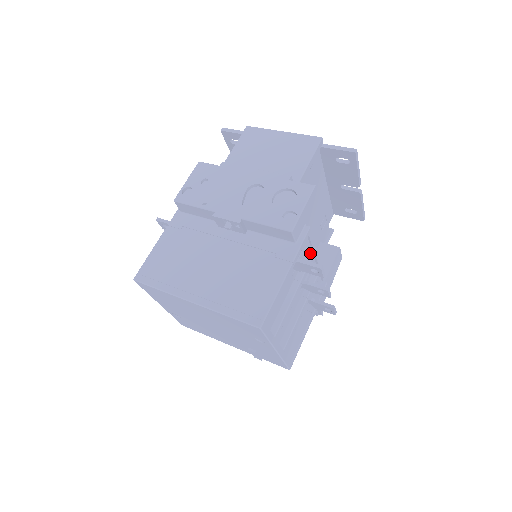
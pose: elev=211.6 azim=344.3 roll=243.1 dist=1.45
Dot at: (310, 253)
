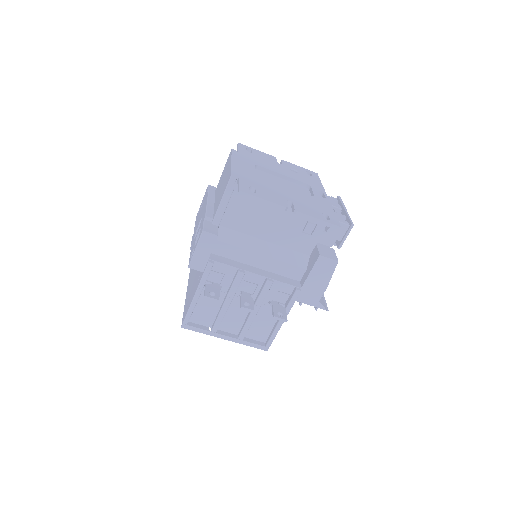
Dot at: (236, 274)
